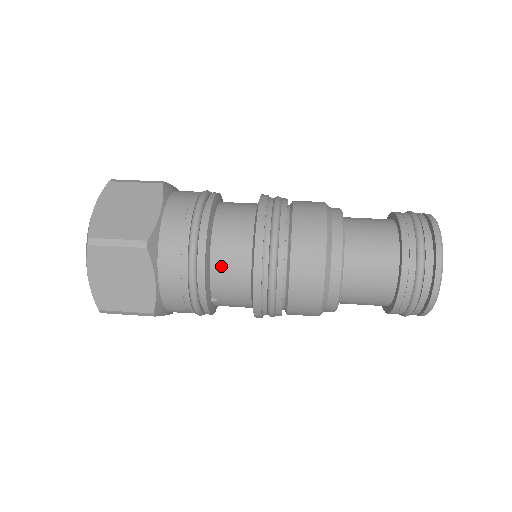
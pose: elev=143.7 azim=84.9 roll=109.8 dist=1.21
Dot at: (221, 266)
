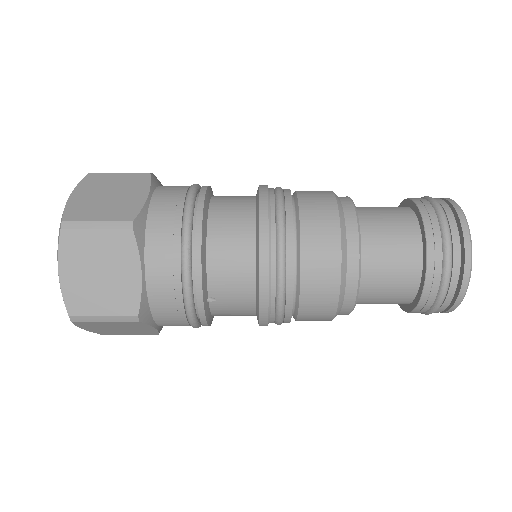
Dot at: (220, 253)
